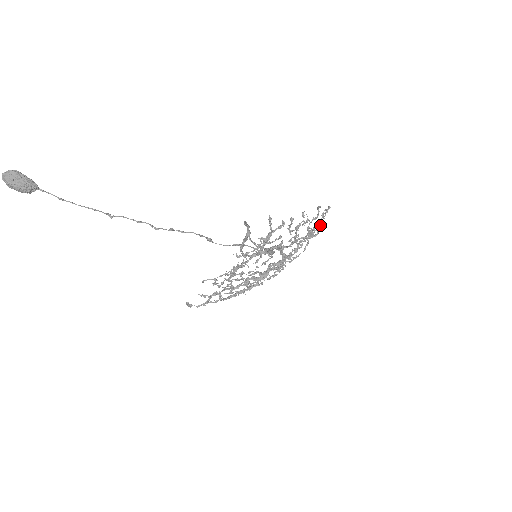
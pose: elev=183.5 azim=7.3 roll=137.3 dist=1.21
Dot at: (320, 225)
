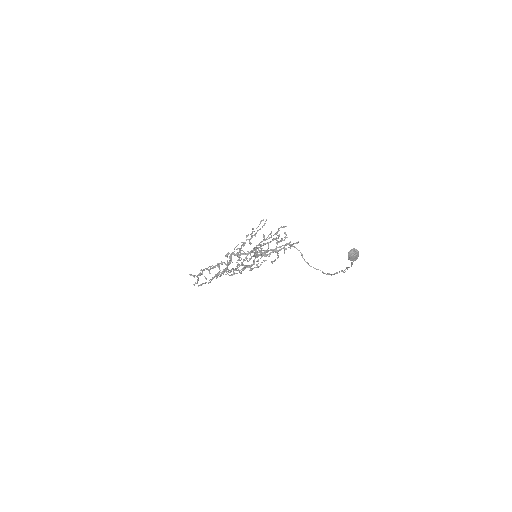
Dot at: (270, 234)
